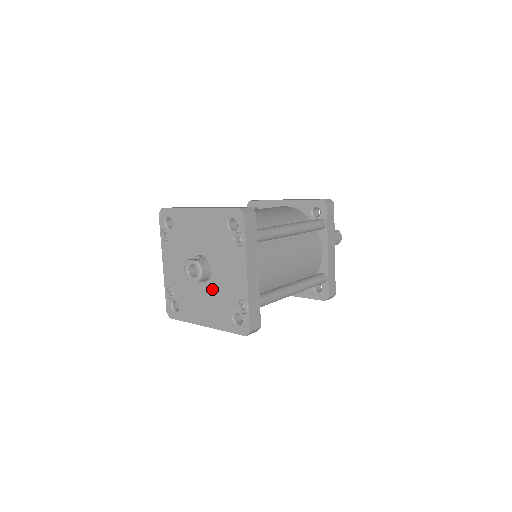
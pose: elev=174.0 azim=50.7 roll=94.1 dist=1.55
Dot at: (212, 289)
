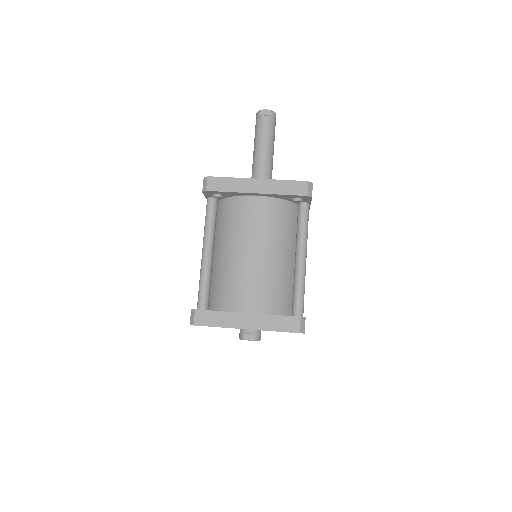
Dot at: occluded
